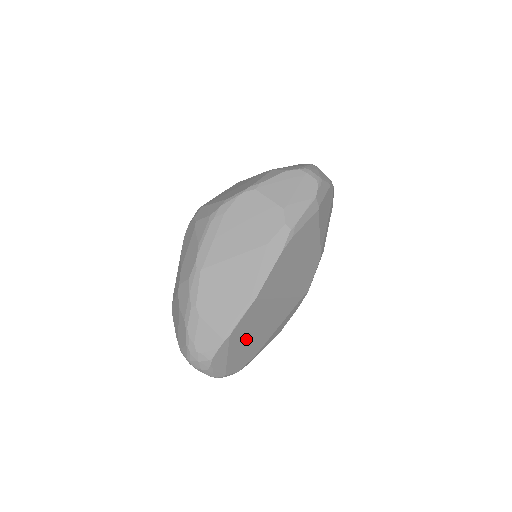
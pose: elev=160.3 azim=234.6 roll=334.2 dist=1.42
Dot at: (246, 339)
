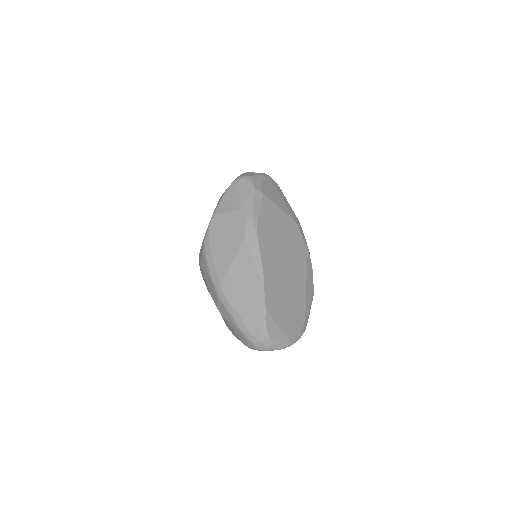
Dot at: (284, 308)
